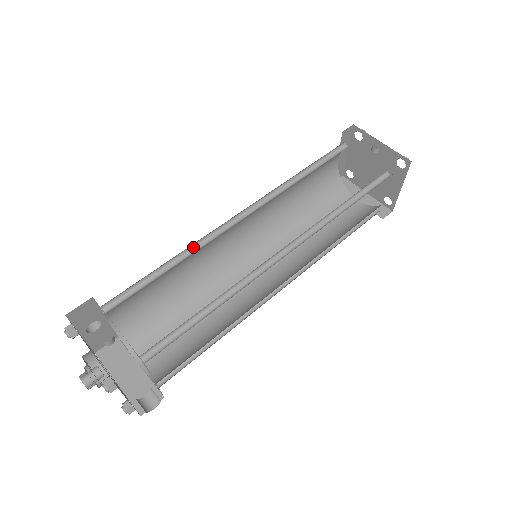
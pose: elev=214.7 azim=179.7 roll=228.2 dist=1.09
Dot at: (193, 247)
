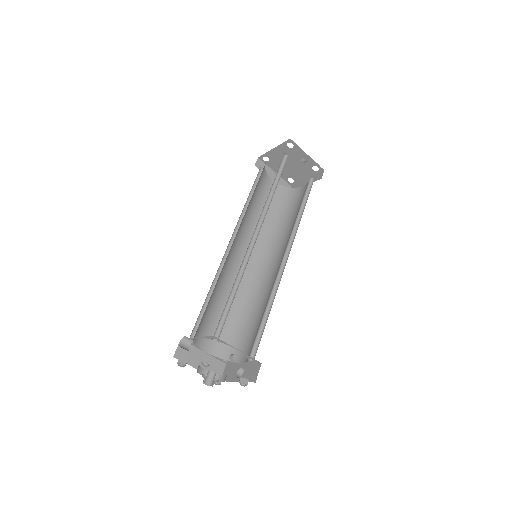
Dot at: (239, 270)
